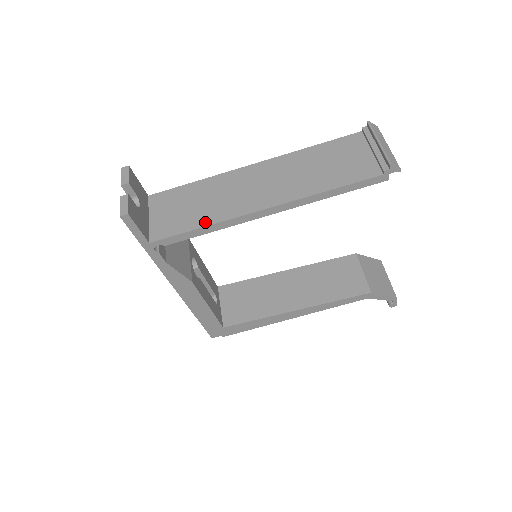
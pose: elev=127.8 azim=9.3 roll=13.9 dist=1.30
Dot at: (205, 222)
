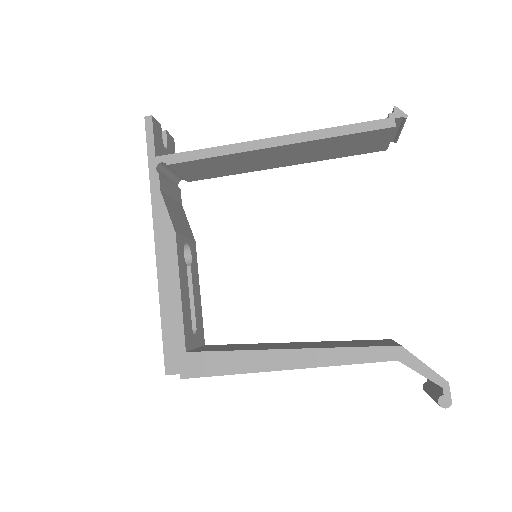
Dot at: (212, 149)
